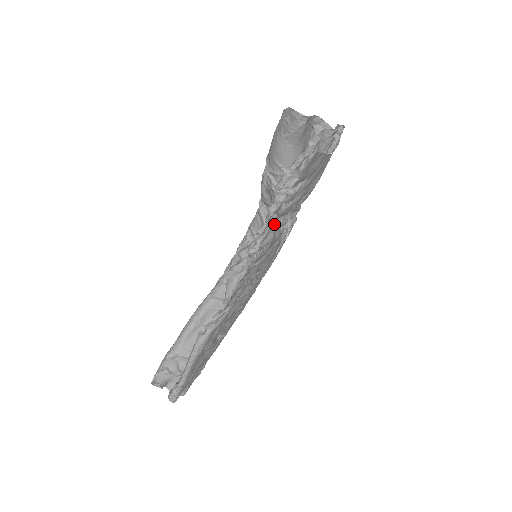
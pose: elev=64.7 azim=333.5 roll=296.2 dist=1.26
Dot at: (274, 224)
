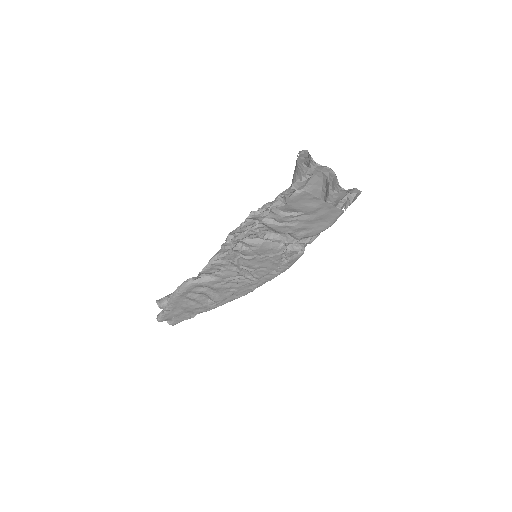
Dot at: (263, 232)
